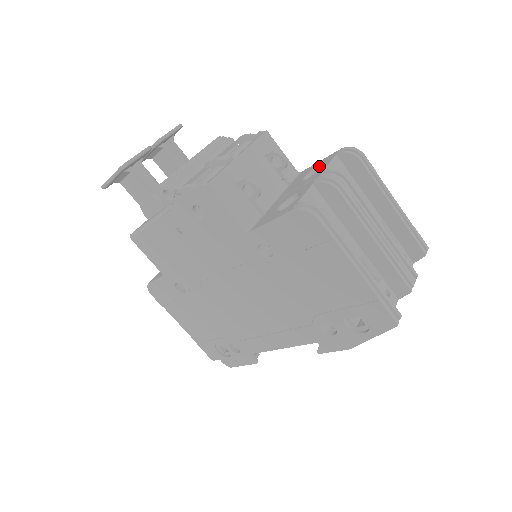
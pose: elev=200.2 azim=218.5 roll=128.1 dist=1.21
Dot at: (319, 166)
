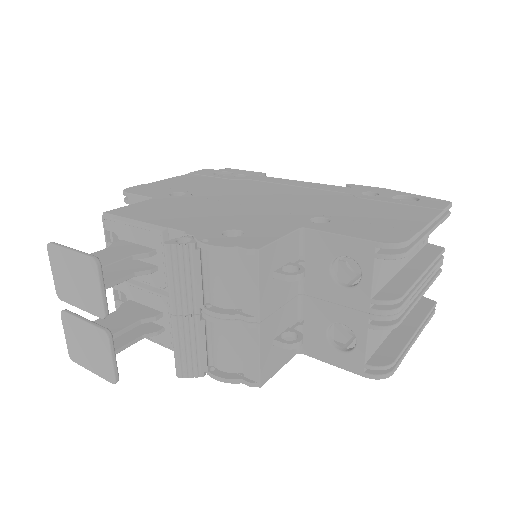
Dot at: occluded
